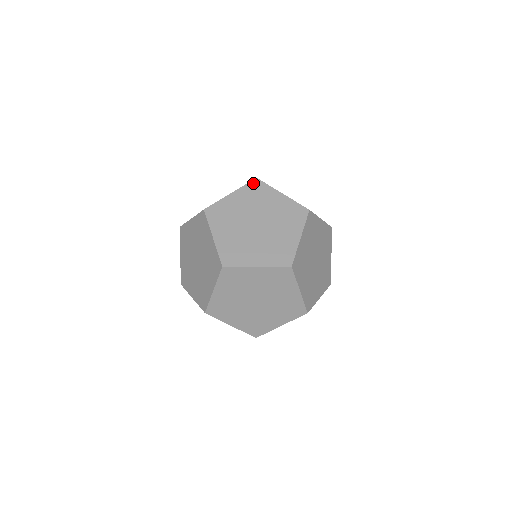
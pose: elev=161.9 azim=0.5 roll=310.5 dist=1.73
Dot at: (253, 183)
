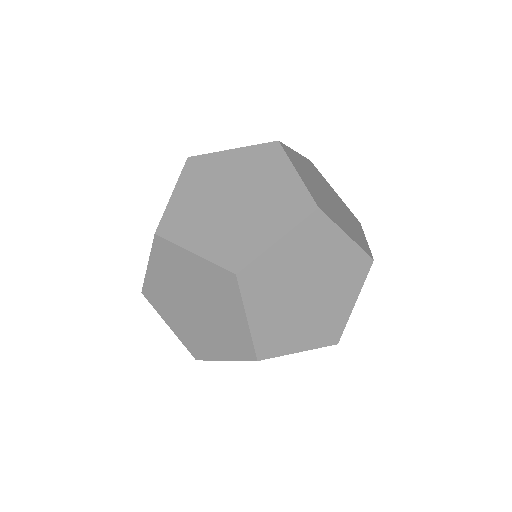
Dot at: (310, 162)
